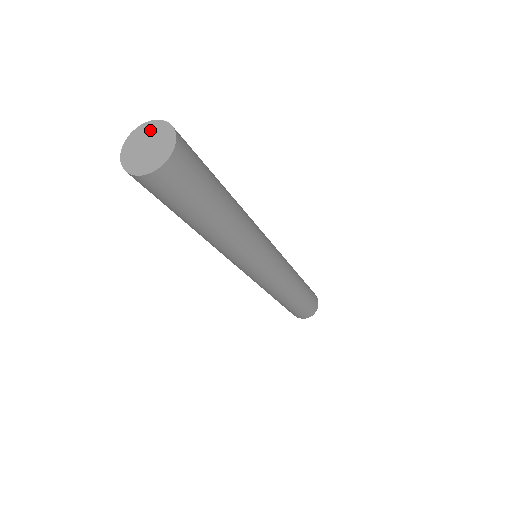
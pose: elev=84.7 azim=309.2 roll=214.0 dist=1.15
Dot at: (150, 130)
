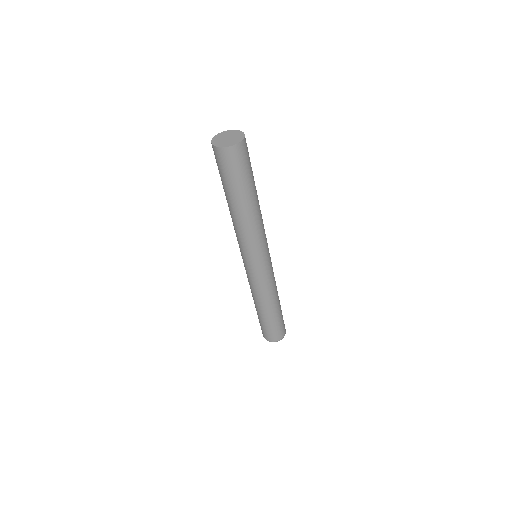
Dot at: (232, 133)
